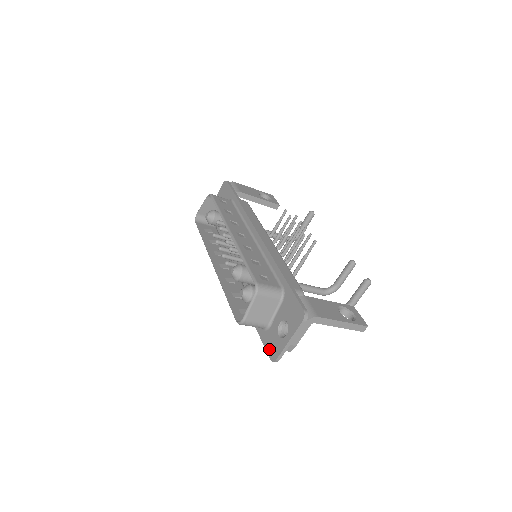
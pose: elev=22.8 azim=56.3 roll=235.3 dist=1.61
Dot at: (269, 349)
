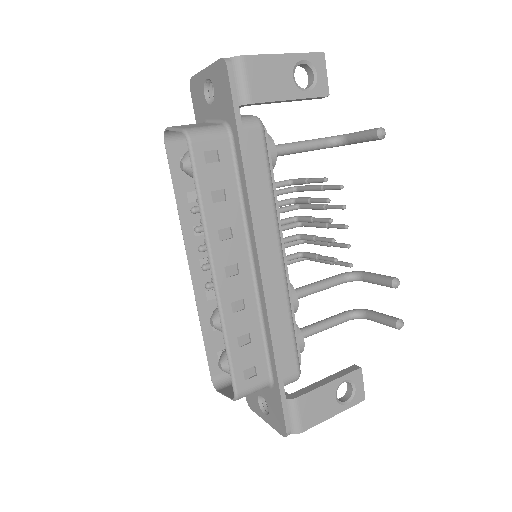
Dot at: occluded
